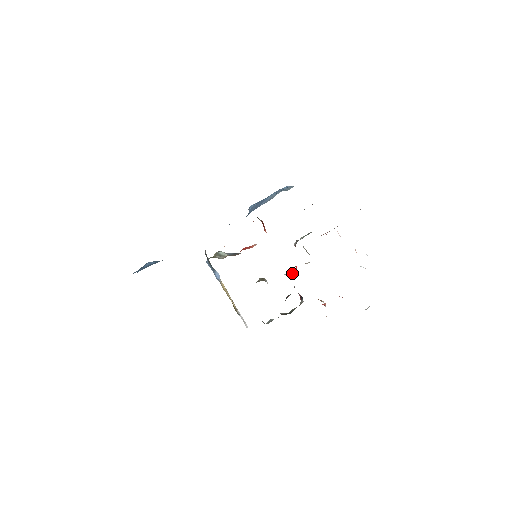
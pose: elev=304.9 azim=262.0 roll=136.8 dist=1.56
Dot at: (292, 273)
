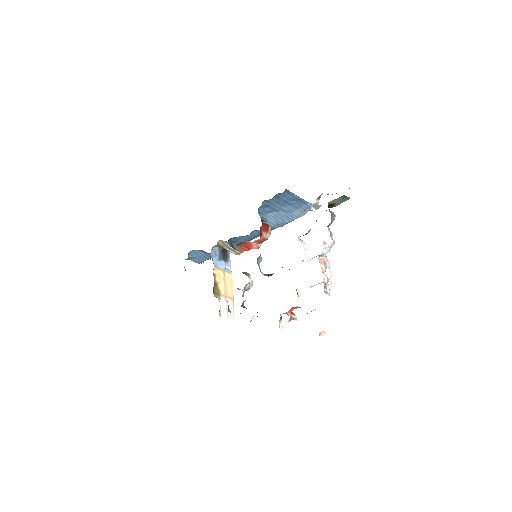
Dot at: (270, 274)
